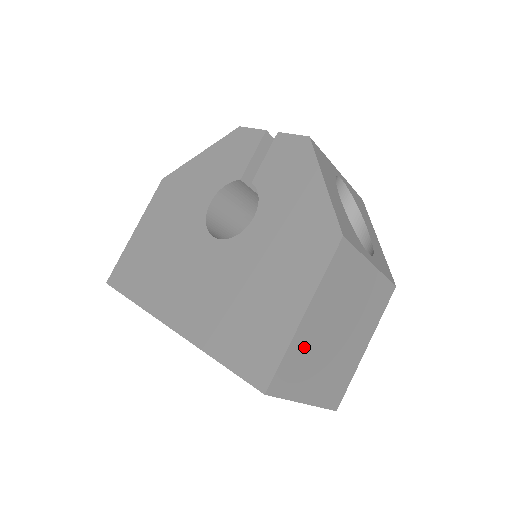
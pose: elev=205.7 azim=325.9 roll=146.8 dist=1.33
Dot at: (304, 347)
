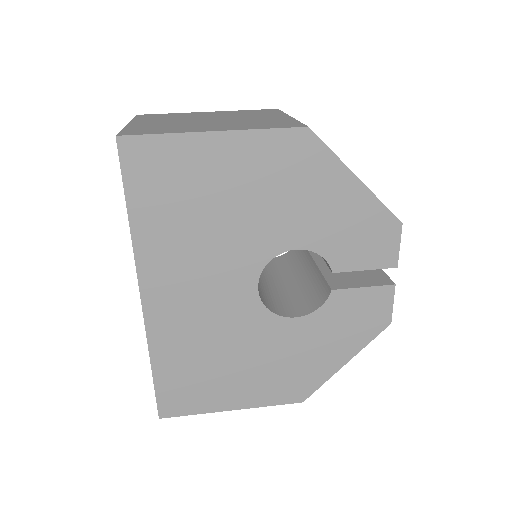
Dot at: occluded
